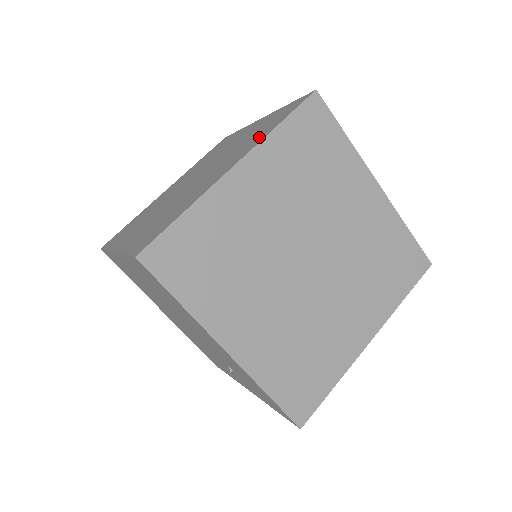
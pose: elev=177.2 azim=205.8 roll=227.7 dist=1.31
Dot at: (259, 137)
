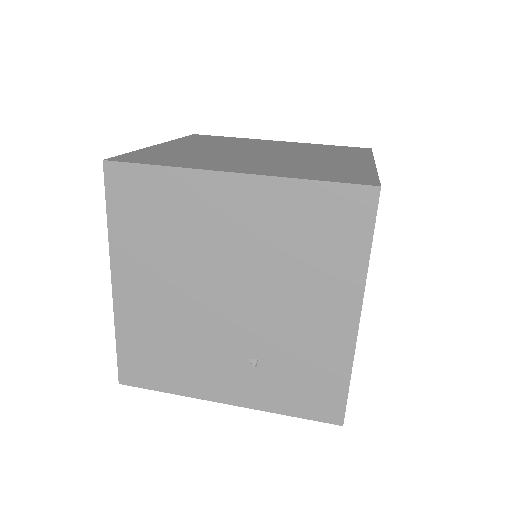
Dot at: (356, 154)
